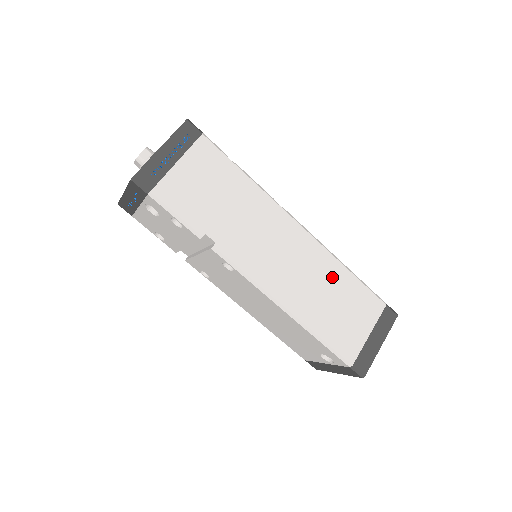
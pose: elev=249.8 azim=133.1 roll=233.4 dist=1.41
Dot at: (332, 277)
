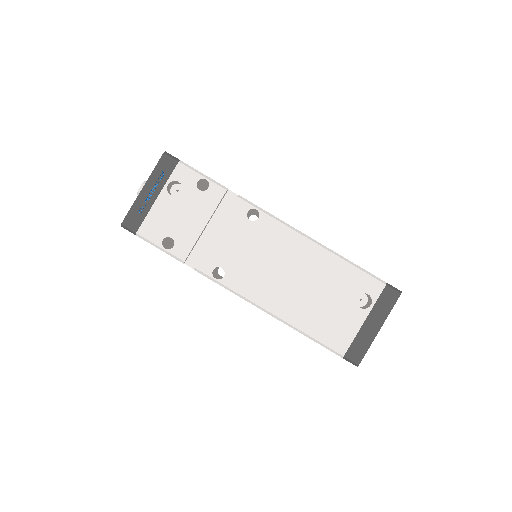
Dot at: occluded
